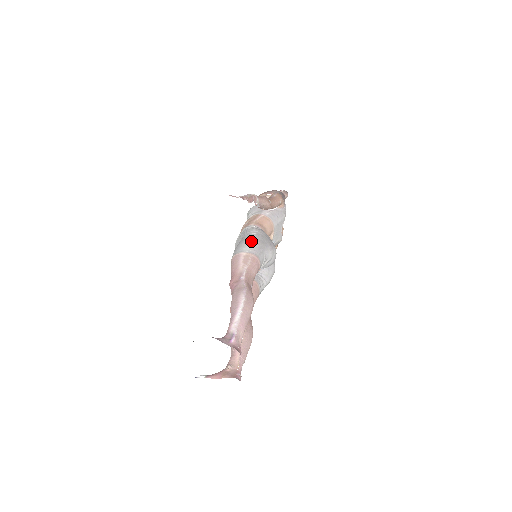
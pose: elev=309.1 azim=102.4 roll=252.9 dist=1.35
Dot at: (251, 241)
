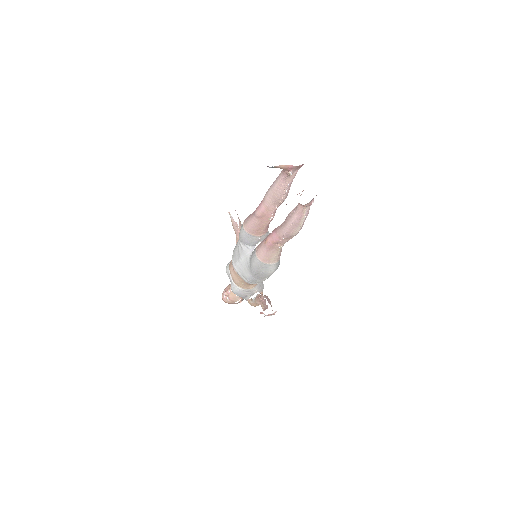
Dot at: occluded
